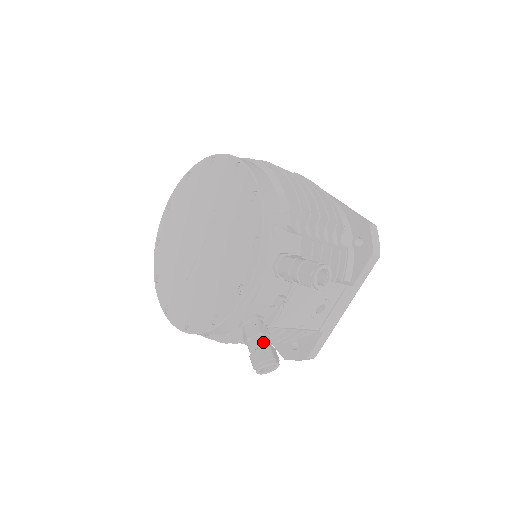
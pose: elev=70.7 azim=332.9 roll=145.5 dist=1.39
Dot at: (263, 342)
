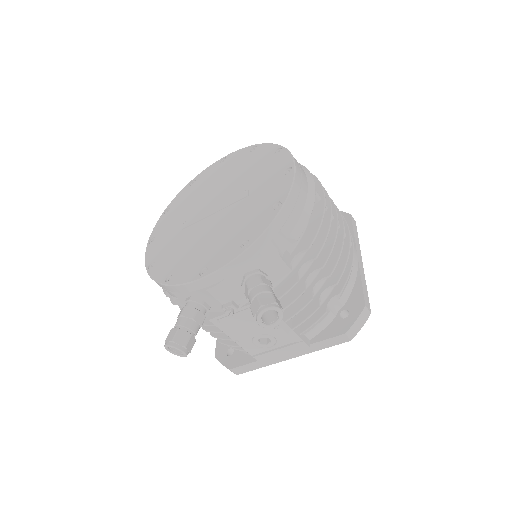
Dot at: (189, 327)
